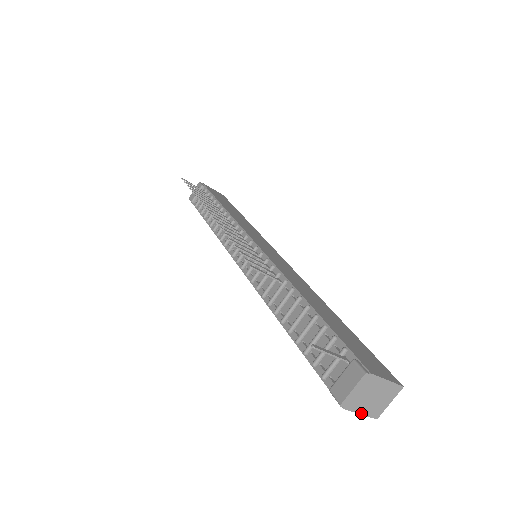
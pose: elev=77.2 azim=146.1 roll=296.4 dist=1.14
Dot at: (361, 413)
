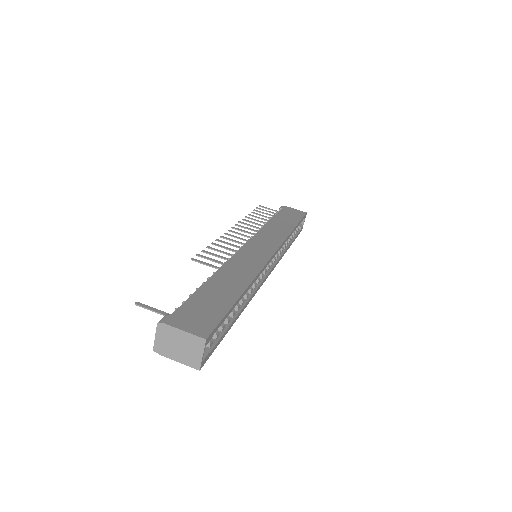
Dot at: (178, 361)
